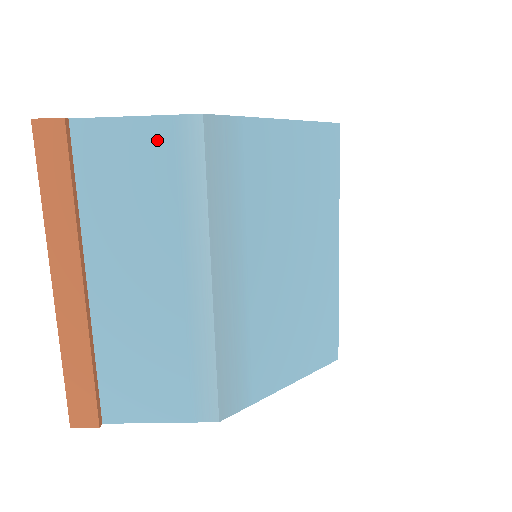
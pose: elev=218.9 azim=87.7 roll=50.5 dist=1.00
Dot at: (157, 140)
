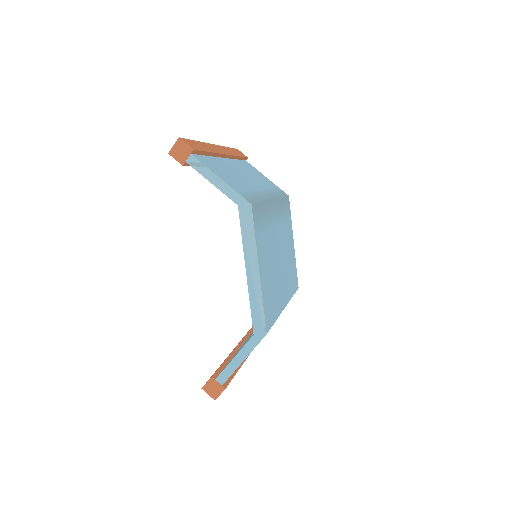
Dot at: (272, 183)
